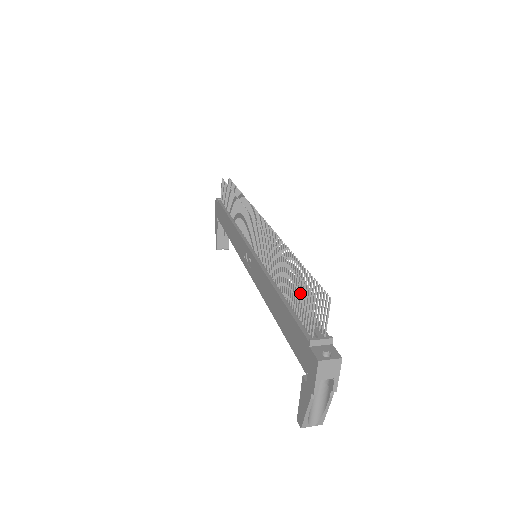
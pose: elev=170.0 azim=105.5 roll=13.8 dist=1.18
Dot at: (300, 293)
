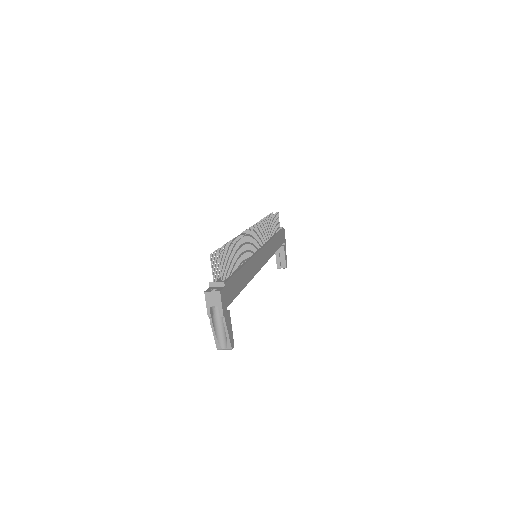
Dot at: occluded
